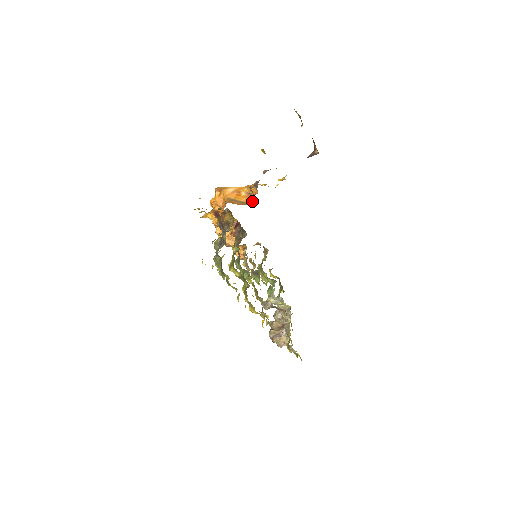
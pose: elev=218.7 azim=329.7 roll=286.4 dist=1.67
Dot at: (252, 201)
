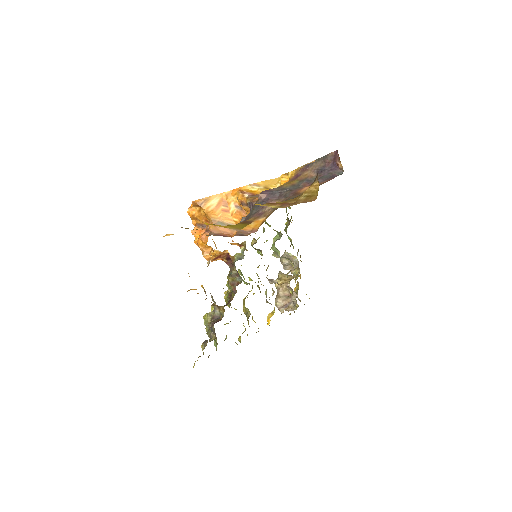
Dot at: occluded
